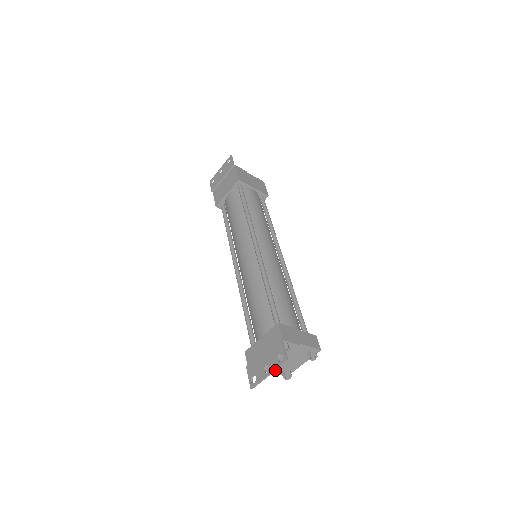
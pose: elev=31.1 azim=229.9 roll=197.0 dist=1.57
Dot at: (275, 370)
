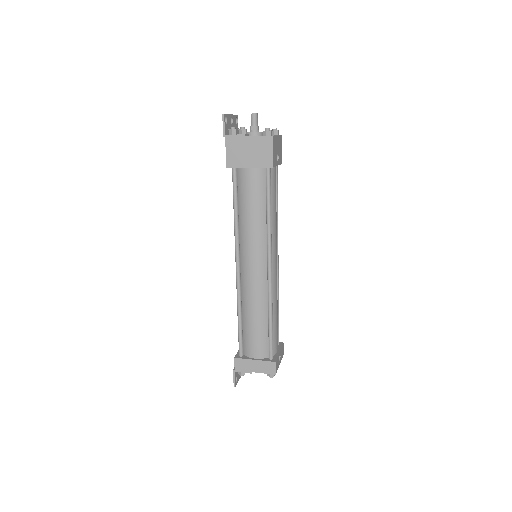
Dot at: occluded
